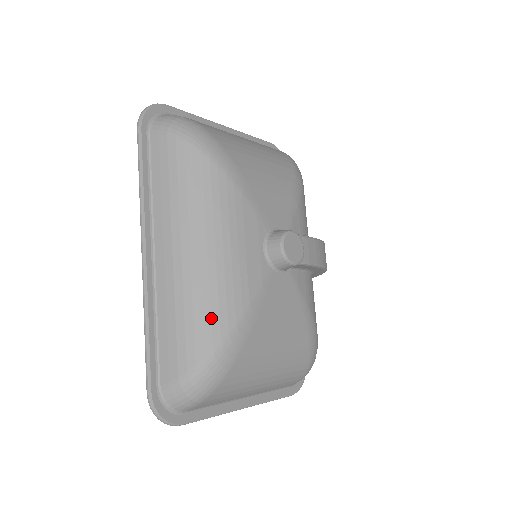
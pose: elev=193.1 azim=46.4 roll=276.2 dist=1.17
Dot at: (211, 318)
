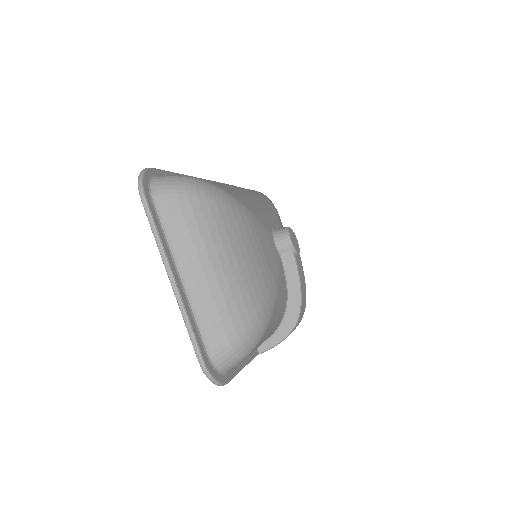
Dot at: (226, 187)
